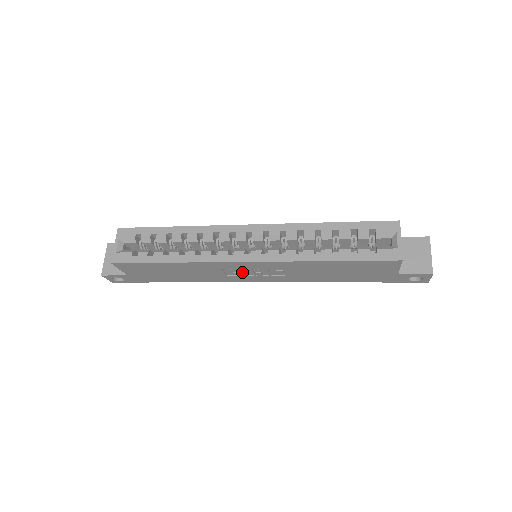
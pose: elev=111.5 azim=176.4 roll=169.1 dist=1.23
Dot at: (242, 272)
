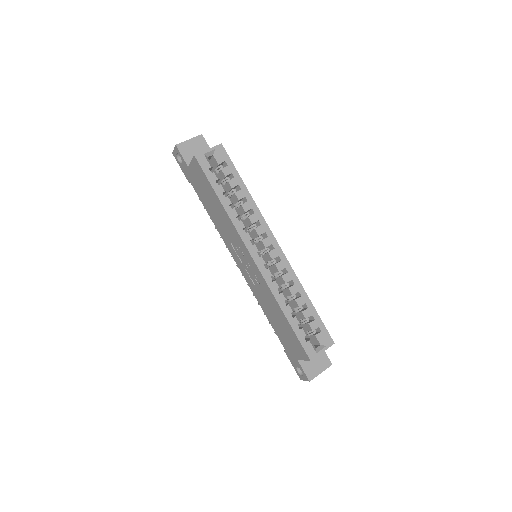
Dot at: (241, 254)
